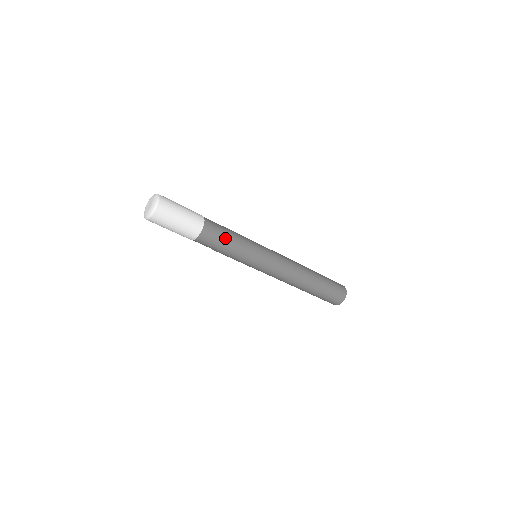
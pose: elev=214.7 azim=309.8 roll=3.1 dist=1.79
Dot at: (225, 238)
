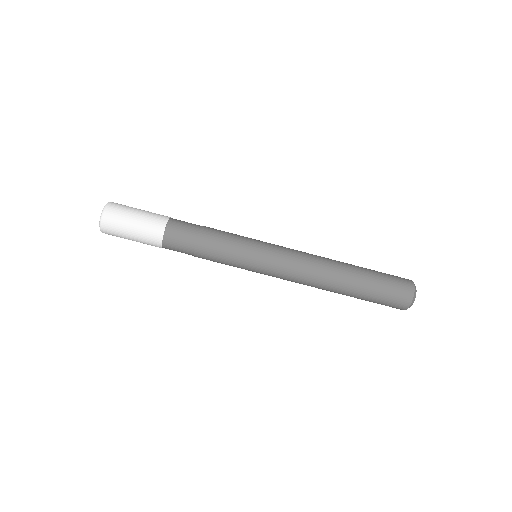
Dot at: (201, 227)
